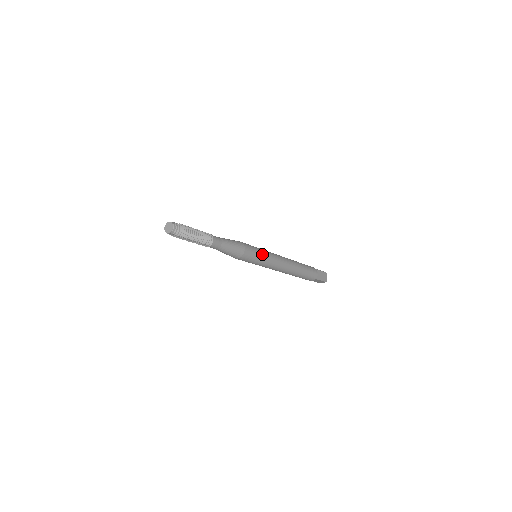
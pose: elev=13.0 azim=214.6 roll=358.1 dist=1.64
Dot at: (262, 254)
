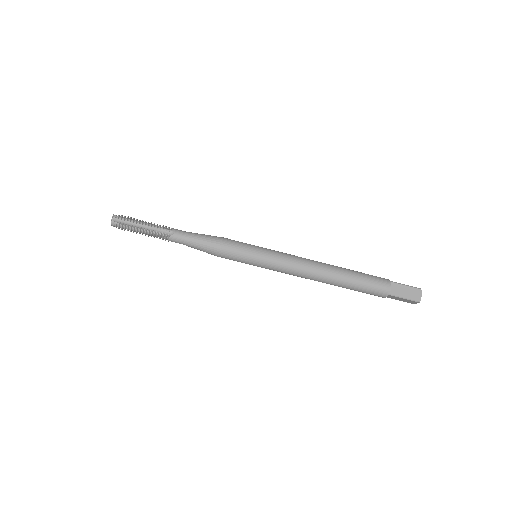
Dot at: occluded
